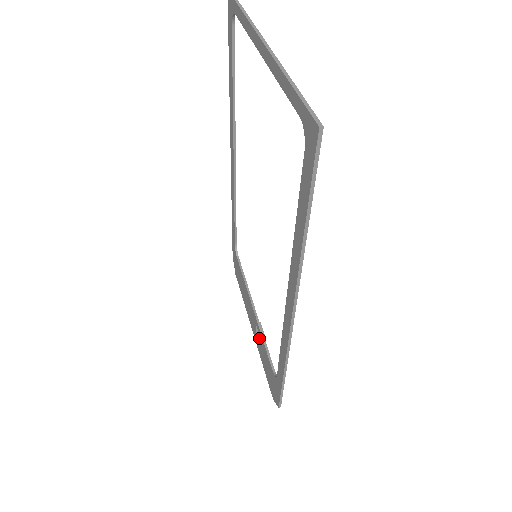
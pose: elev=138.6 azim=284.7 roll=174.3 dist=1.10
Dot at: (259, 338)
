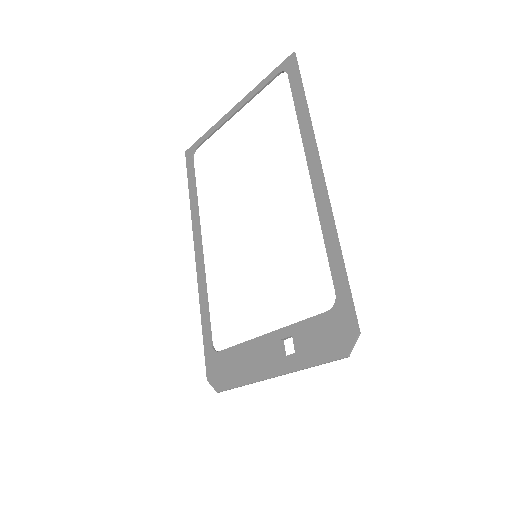
Dot at: (289, 355)
